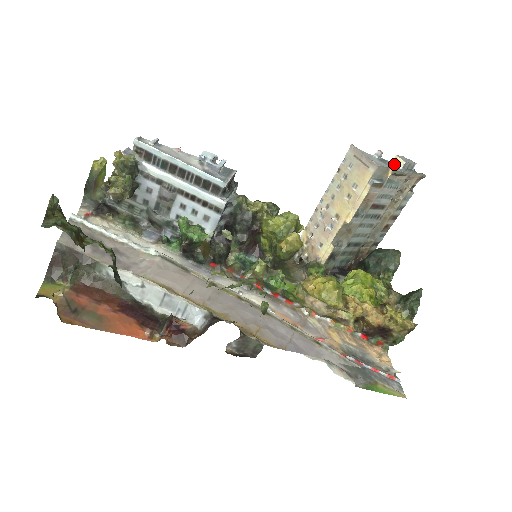
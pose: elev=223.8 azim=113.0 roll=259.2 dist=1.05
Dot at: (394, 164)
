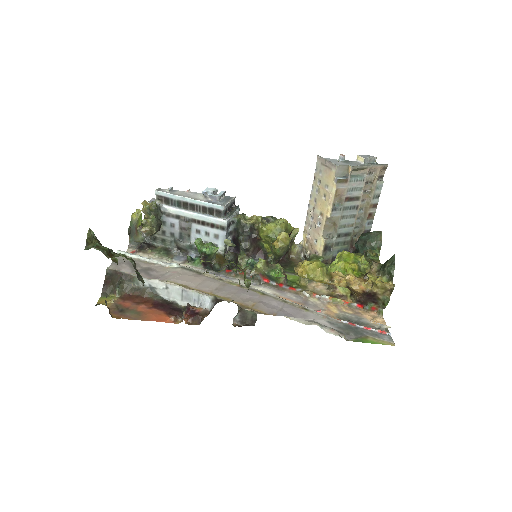
Dot at: (357, 162)
